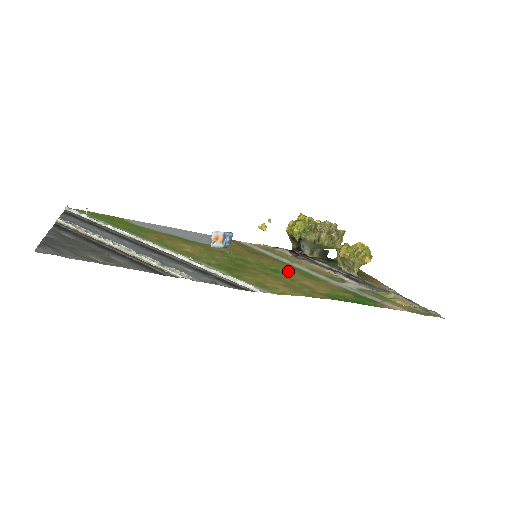
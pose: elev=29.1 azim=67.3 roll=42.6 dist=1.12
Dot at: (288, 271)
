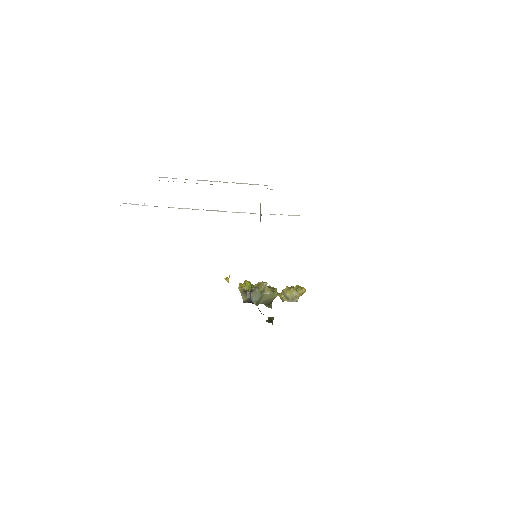
Dot at: occluded
